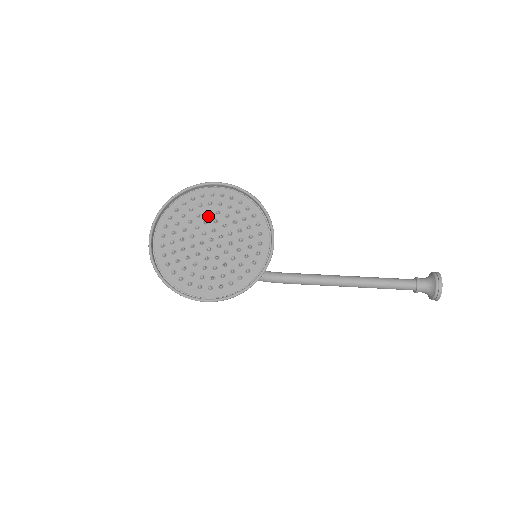
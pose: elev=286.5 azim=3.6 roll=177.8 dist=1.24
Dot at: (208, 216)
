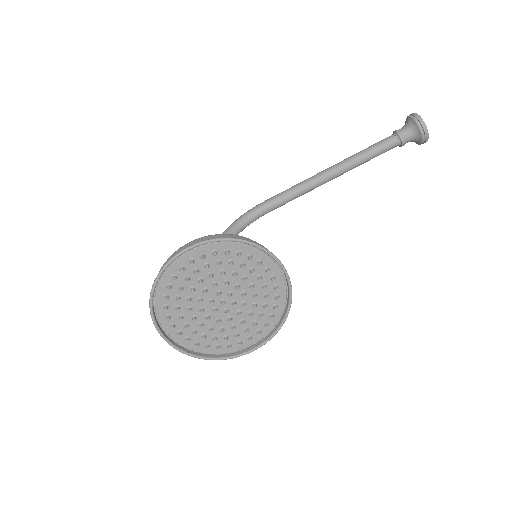
Dot at: (203, 283)
